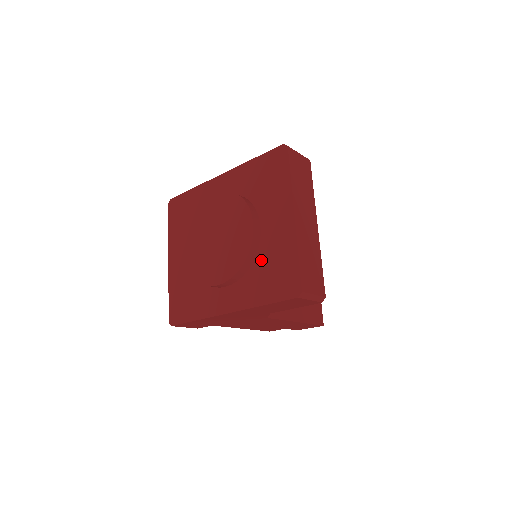
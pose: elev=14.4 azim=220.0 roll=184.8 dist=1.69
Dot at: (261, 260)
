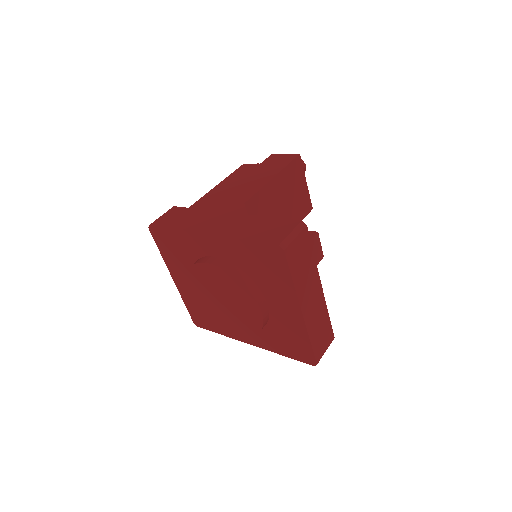
Dot at: (274, 327)
